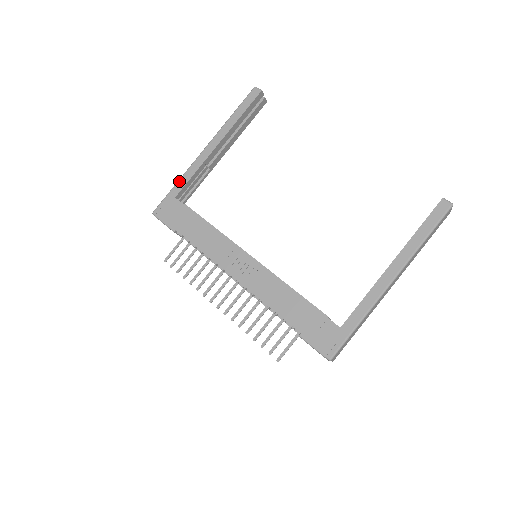
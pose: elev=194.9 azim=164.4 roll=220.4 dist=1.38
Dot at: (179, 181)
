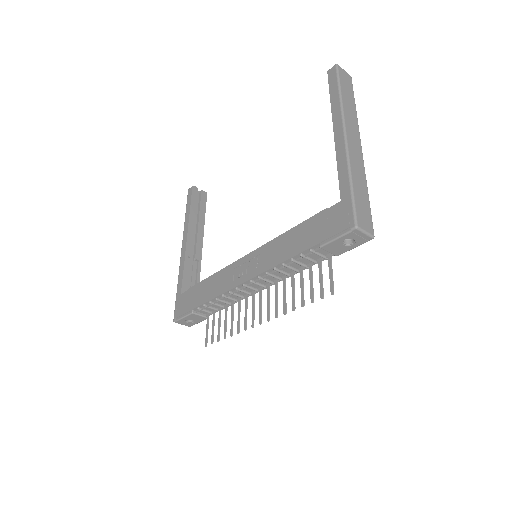
Dot at: (178, 283)
